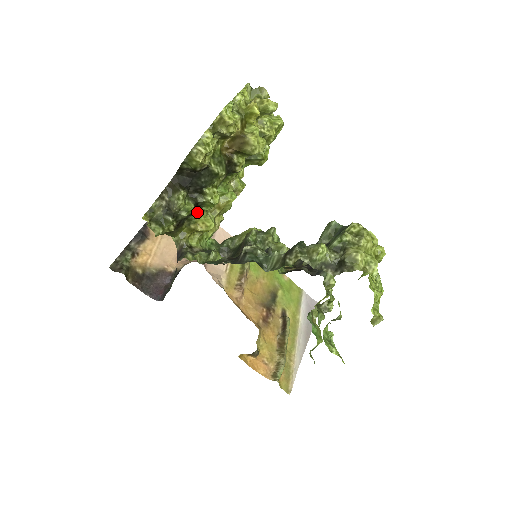
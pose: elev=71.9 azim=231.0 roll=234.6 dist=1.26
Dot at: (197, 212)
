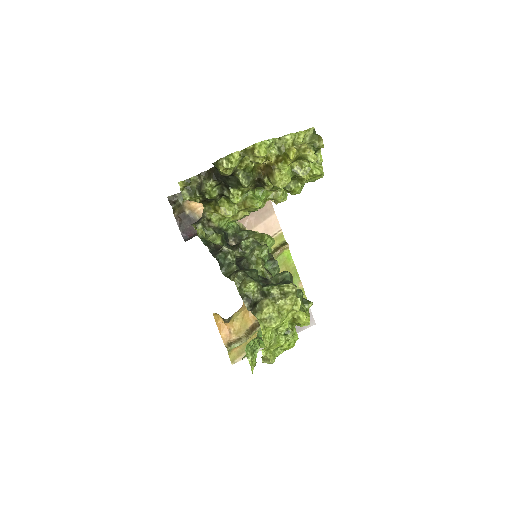
Dot at: (226, 199)
